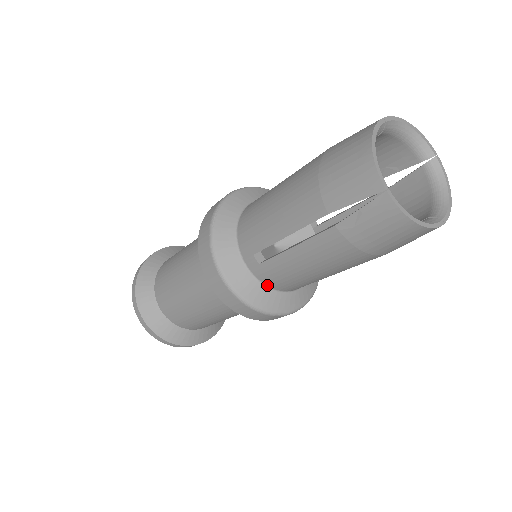
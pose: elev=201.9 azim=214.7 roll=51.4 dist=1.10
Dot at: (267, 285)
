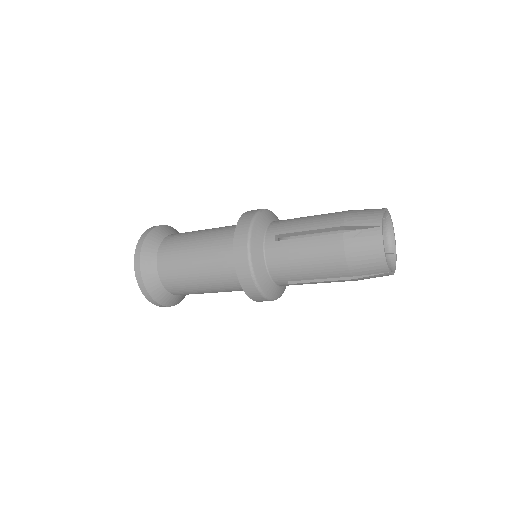
Dot at: (266, 259)
